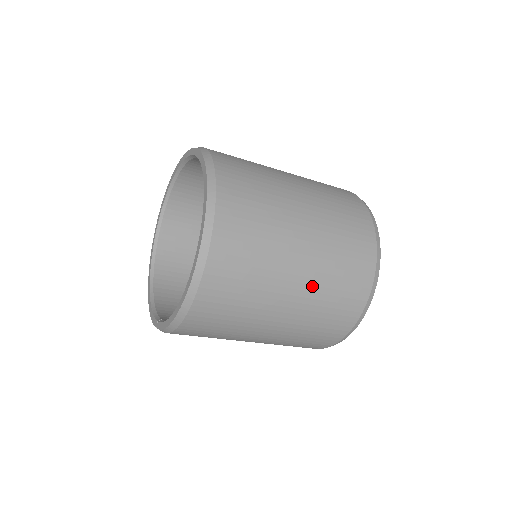
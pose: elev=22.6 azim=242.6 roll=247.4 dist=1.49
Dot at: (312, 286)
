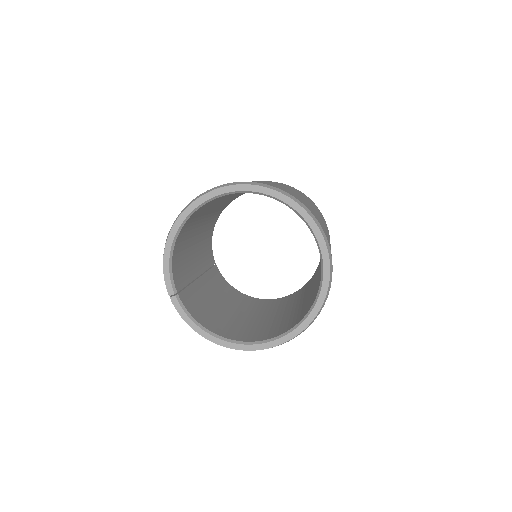
Dot at: occluded
